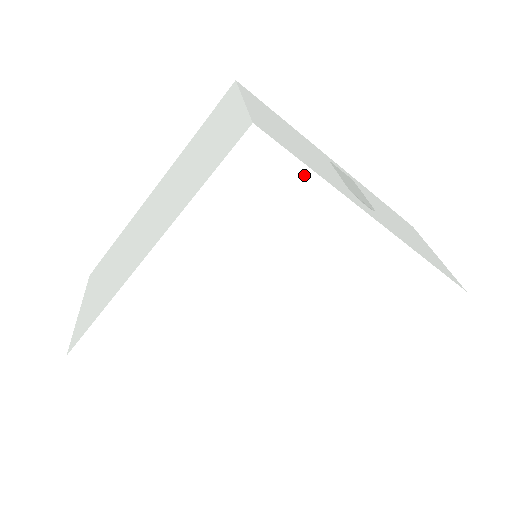
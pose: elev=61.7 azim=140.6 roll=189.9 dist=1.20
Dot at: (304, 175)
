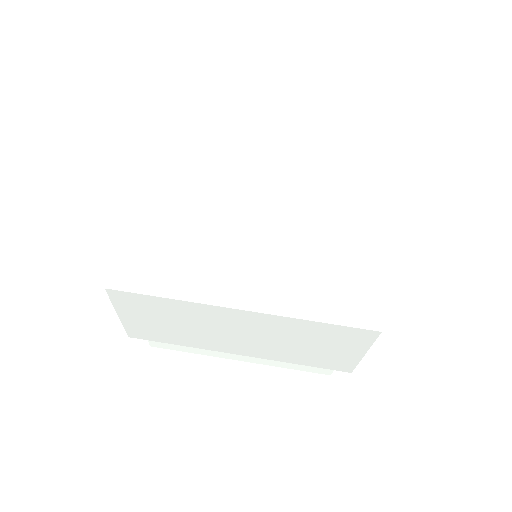
Dot at: (375, 168)
